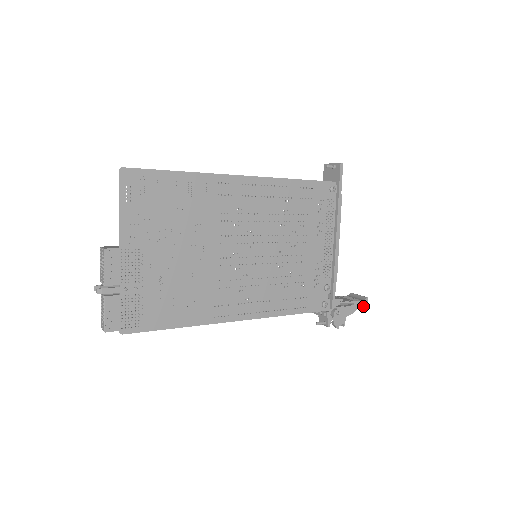
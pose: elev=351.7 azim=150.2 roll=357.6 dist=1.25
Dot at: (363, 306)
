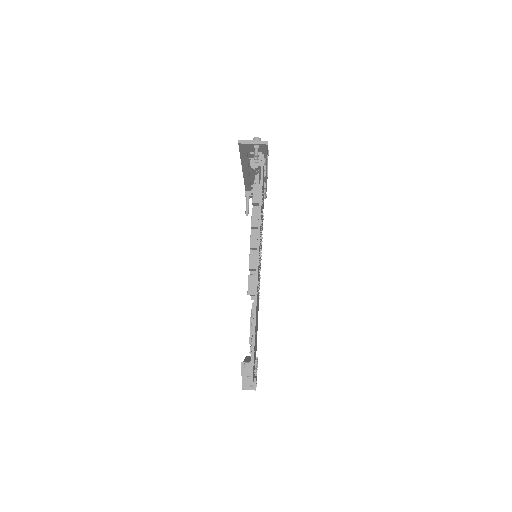
Dot at: occluded
